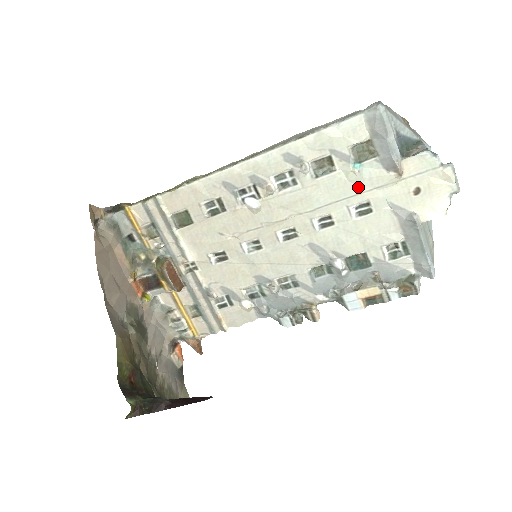
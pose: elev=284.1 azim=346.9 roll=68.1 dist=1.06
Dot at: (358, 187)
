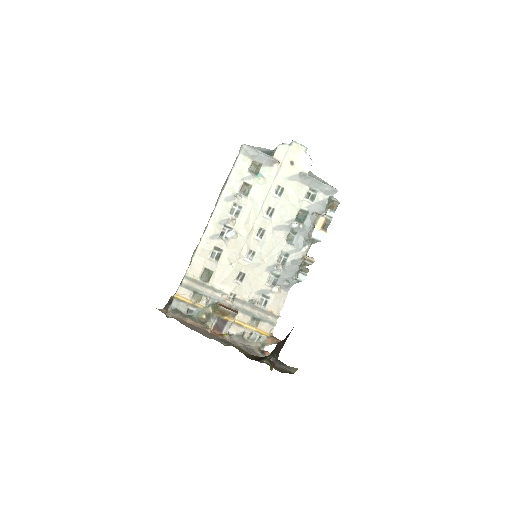
Dot at: (268, 184)
